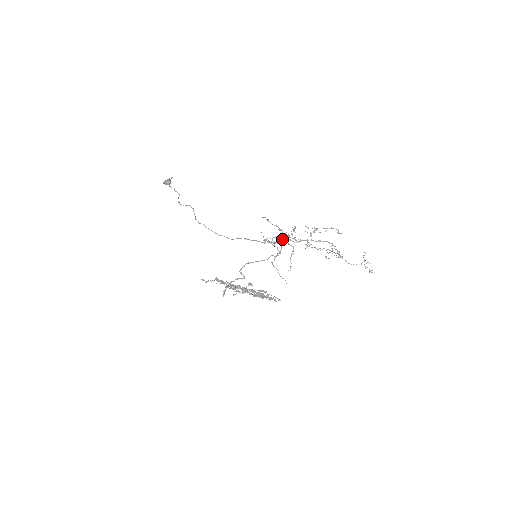
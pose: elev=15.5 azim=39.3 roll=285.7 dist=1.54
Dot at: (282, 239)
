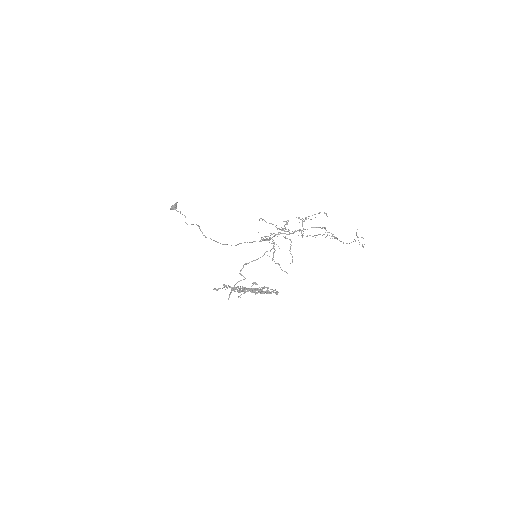
Dot at: (276, 234)
